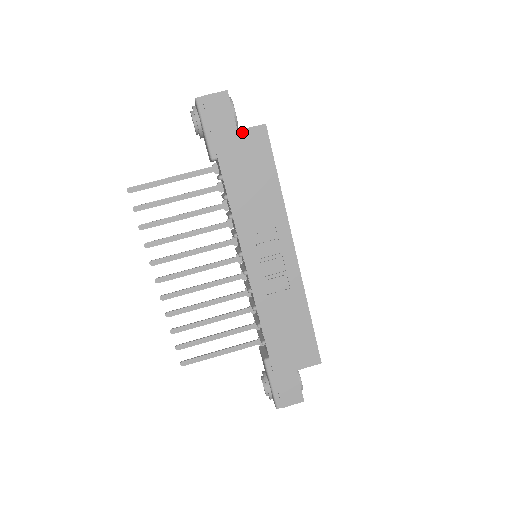
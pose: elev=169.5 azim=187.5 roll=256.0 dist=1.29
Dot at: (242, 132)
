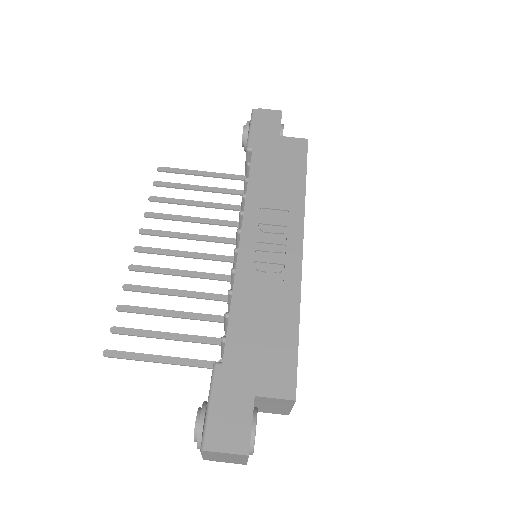
Dot at: (284, 138)
